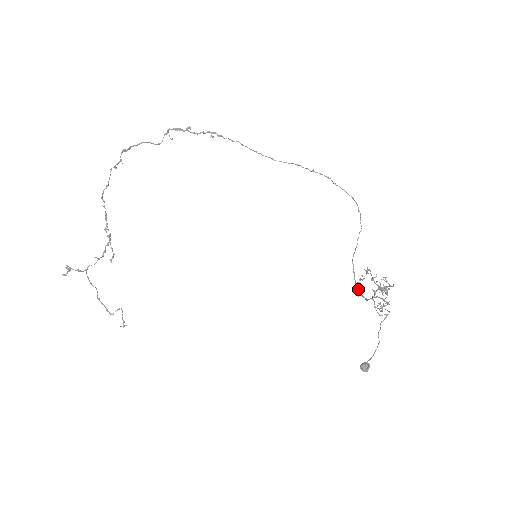
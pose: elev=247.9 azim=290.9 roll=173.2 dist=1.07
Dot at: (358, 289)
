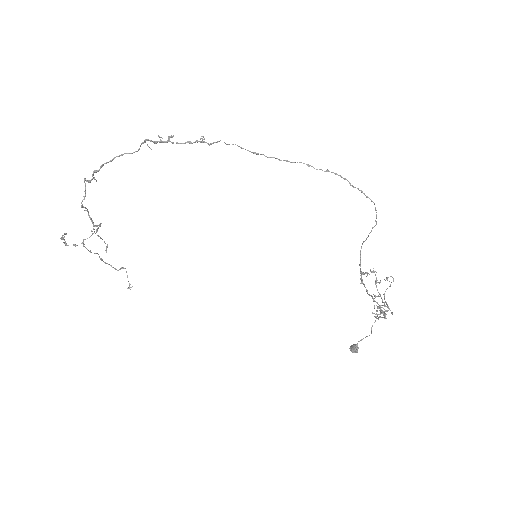
Dot at: (361, 276)
